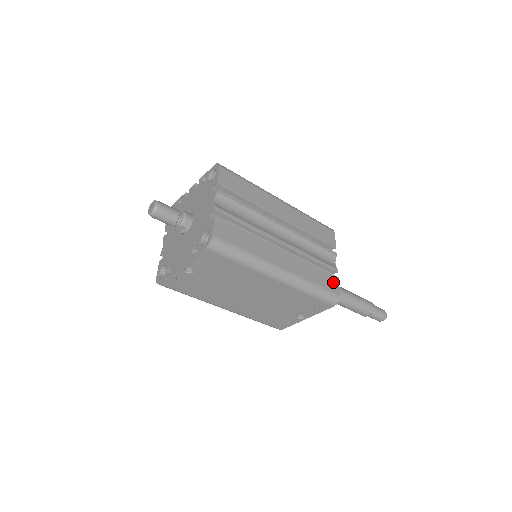
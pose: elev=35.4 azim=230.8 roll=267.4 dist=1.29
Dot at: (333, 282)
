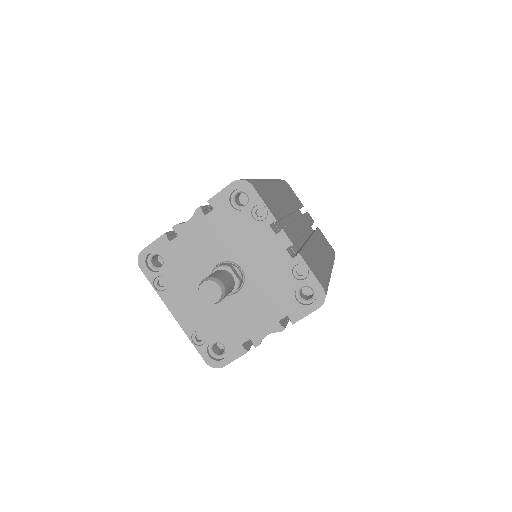
Dot at: occluded
